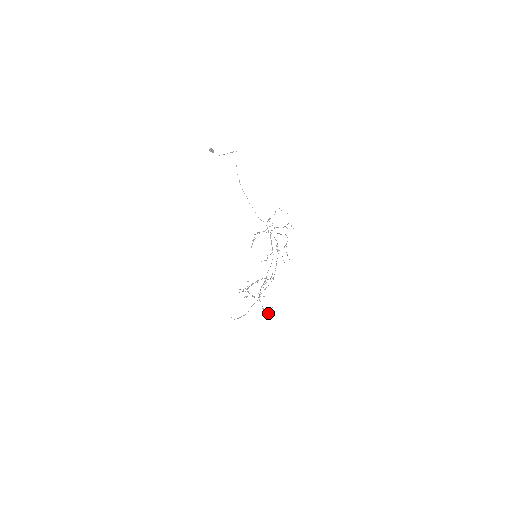
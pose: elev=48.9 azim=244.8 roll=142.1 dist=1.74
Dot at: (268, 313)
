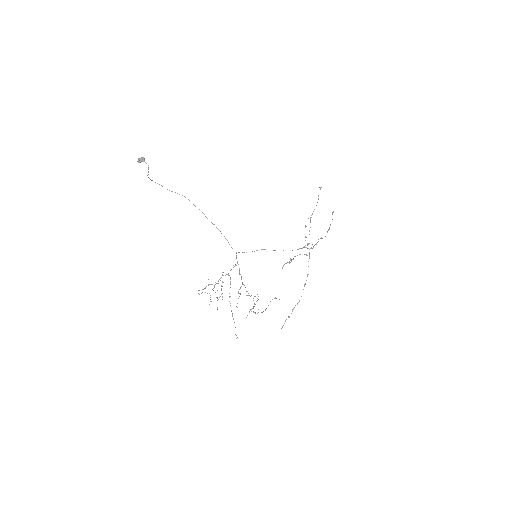
Dot at: (288, 317)
